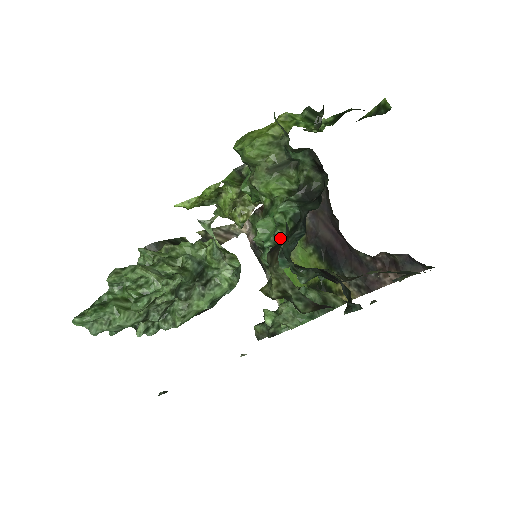
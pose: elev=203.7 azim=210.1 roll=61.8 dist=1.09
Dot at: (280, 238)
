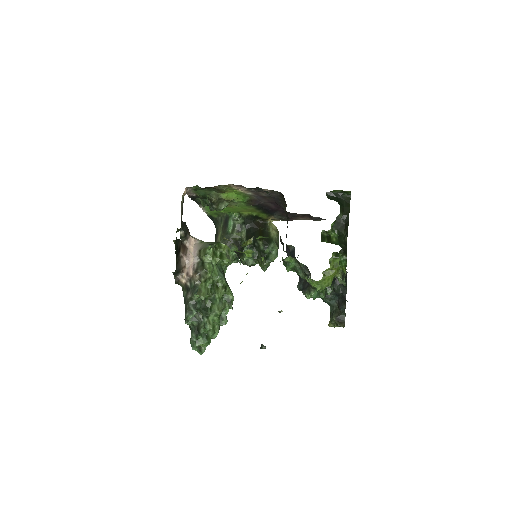
Dot at: (324, 299)
